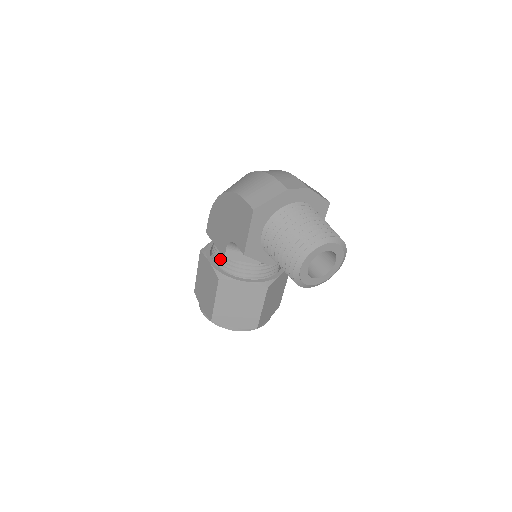
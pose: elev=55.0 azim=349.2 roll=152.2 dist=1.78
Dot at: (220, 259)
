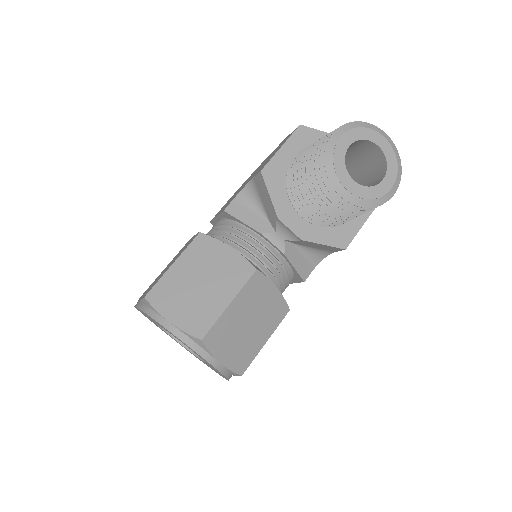
Dot at: (213, 230)
